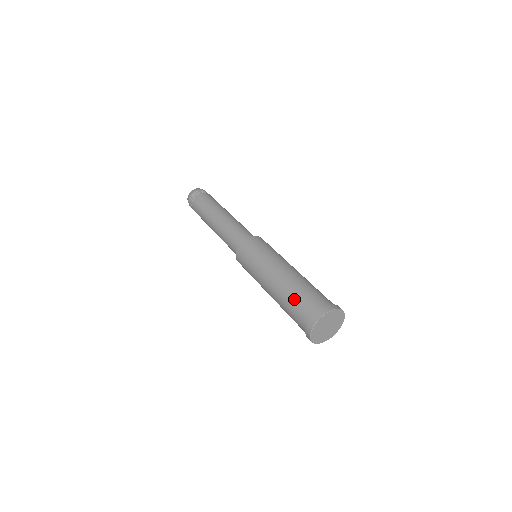
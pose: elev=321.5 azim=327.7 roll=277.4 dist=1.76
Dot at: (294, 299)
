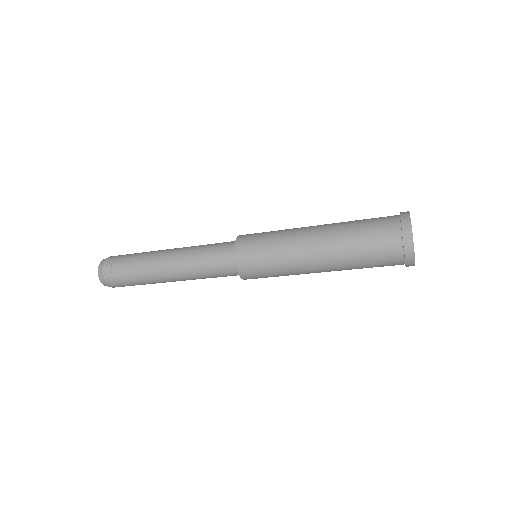
Dot at: occluded
